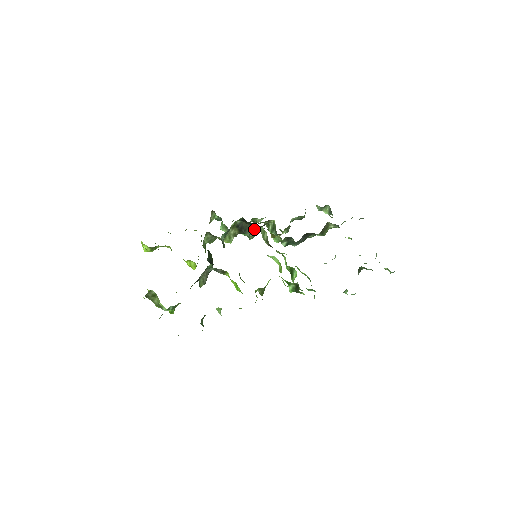
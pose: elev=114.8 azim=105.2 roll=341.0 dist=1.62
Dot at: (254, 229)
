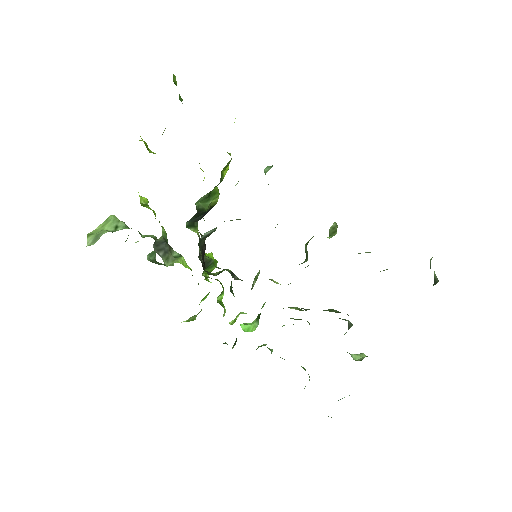
Dot at: occluded
